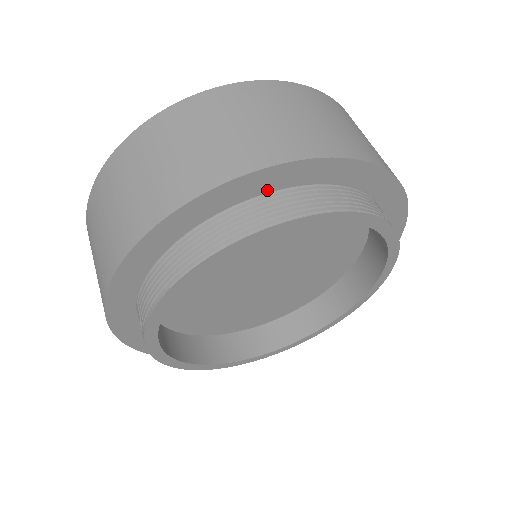
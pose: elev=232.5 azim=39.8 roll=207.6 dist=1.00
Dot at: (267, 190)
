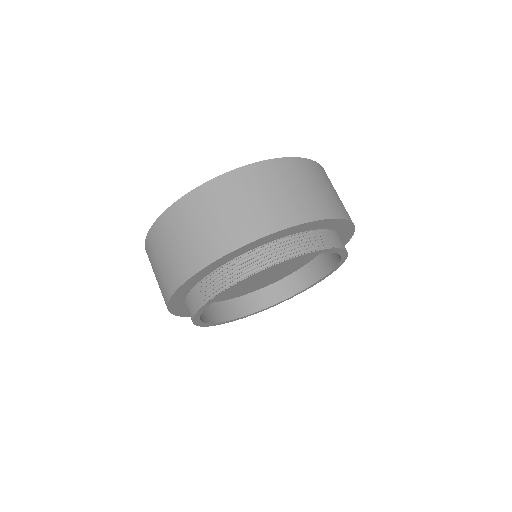
Dot at: (255, 247)
